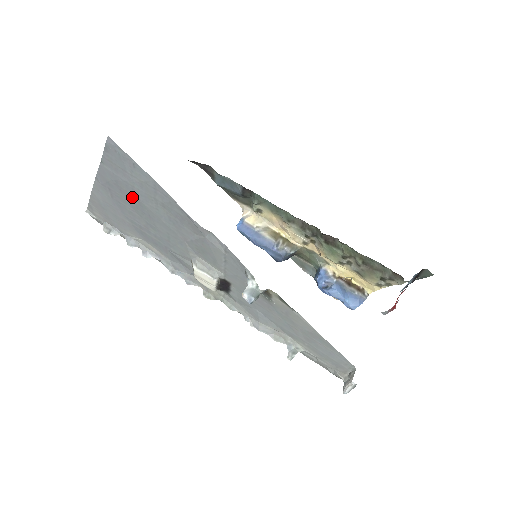
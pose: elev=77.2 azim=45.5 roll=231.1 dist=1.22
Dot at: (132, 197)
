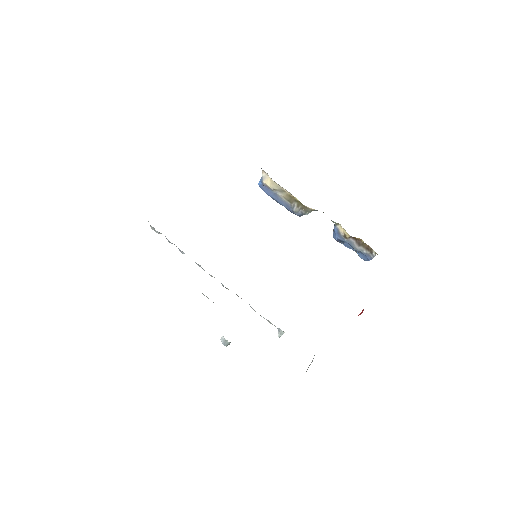
Dot at: occluded
